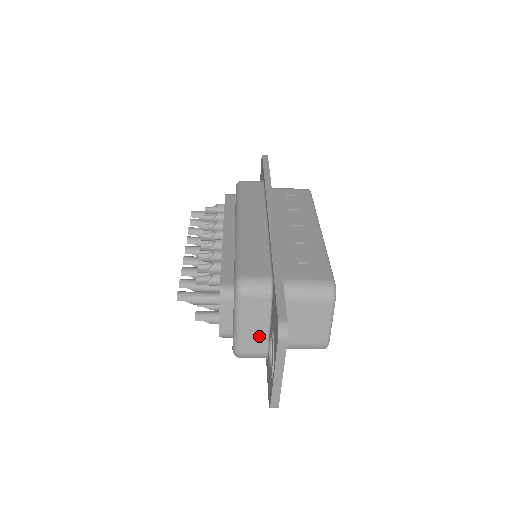
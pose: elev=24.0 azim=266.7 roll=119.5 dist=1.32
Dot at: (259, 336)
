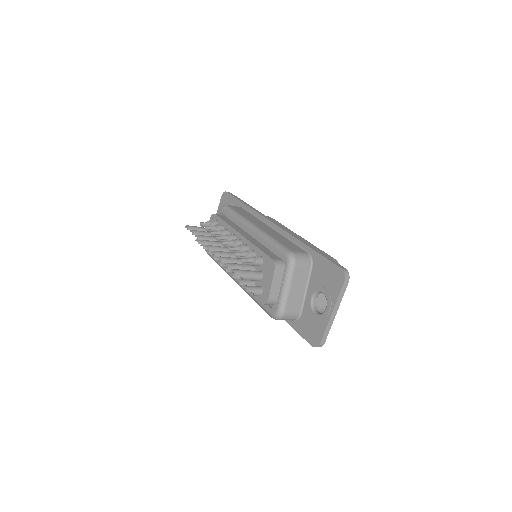
Dot at: (298, 298)
